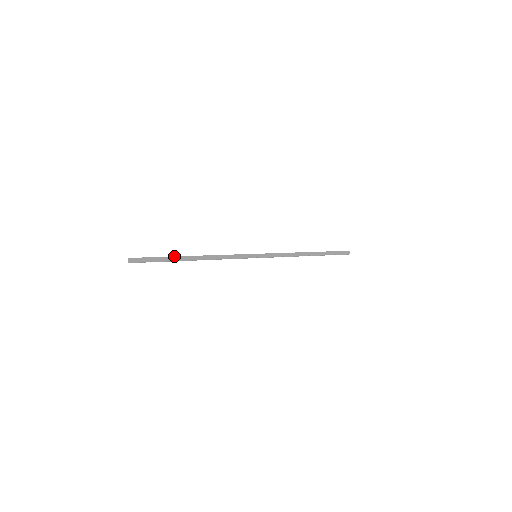
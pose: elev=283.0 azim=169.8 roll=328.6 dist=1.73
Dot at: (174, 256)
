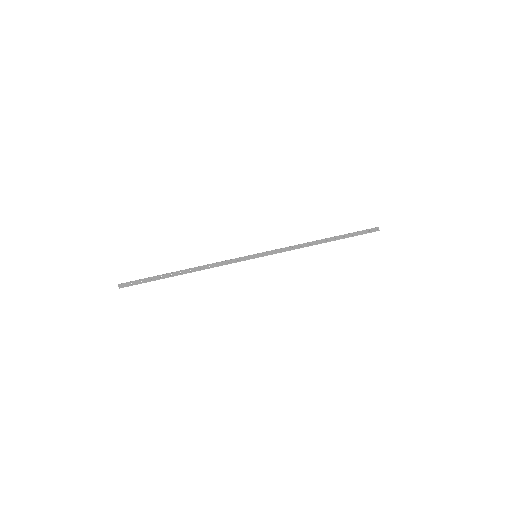
Dot at: (163, 274)
